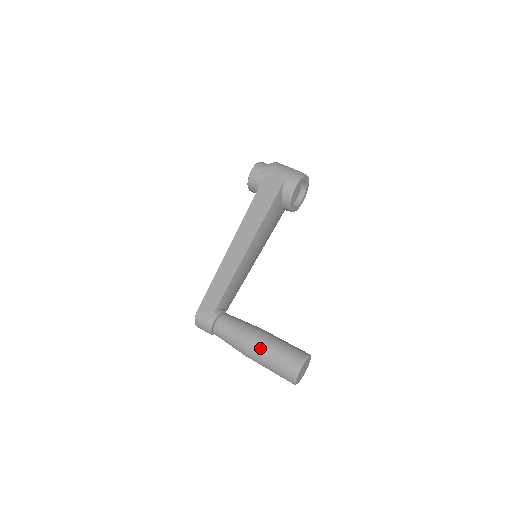
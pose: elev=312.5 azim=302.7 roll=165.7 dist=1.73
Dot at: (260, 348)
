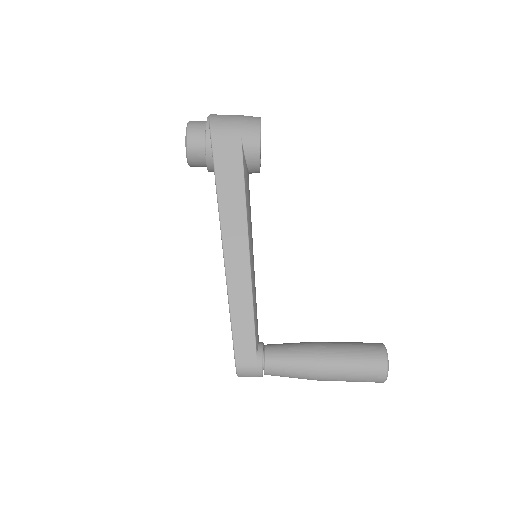
Dot at: (334, 370)
